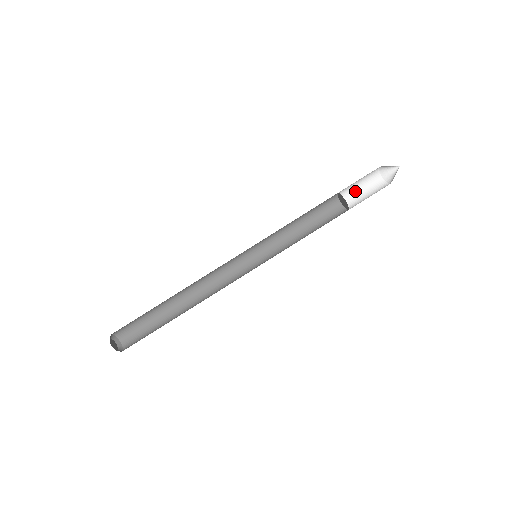
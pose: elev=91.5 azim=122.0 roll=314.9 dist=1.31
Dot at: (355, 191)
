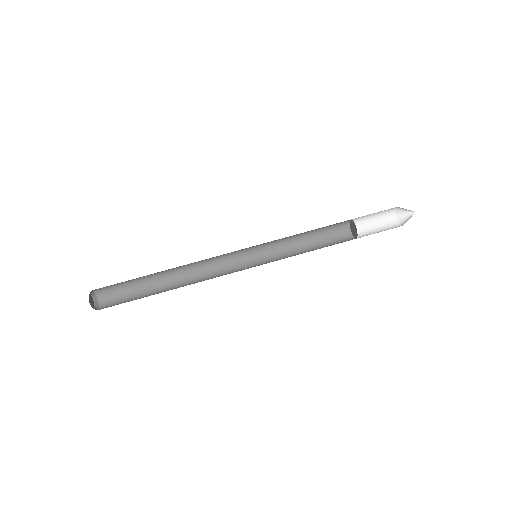
Dot at: (371, 232)
